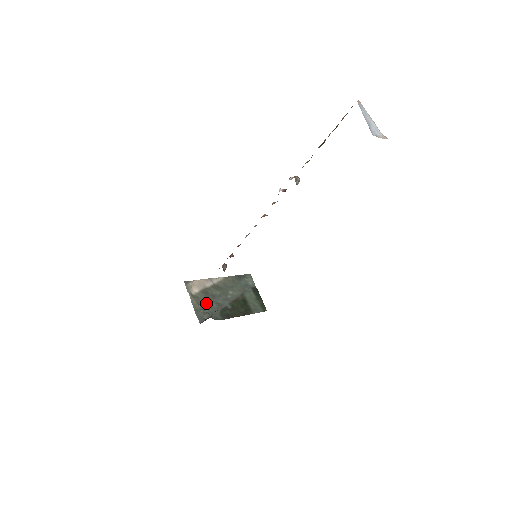
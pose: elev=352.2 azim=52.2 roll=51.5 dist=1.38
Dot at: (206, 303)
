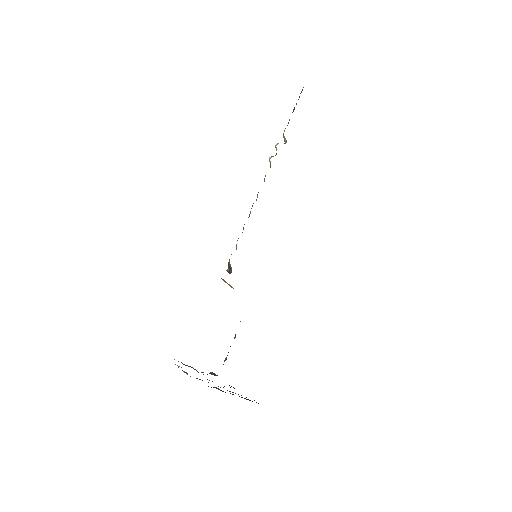
Dot at: occluded
